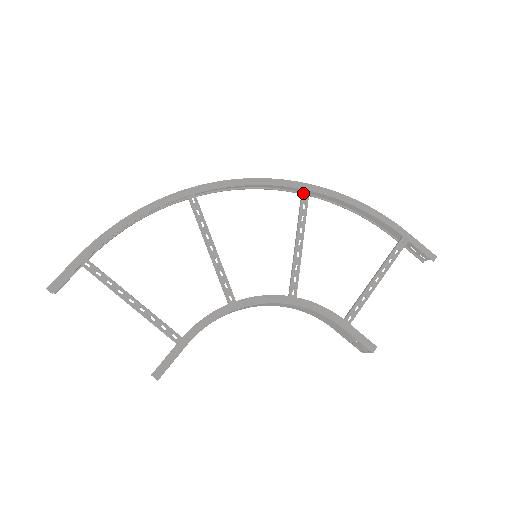
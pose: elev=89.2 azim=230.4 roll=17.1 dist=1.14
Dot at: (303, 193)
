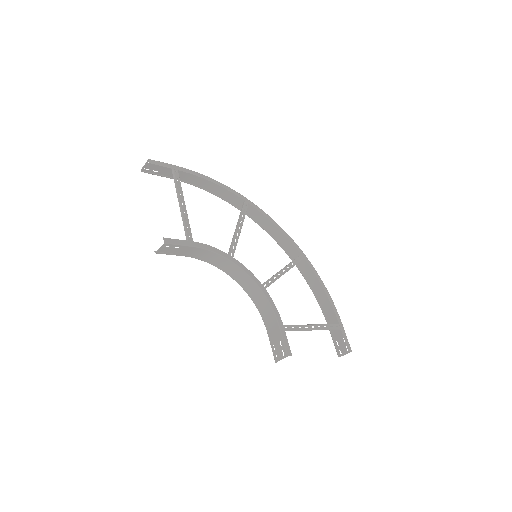
Dot at: (300, 256)
